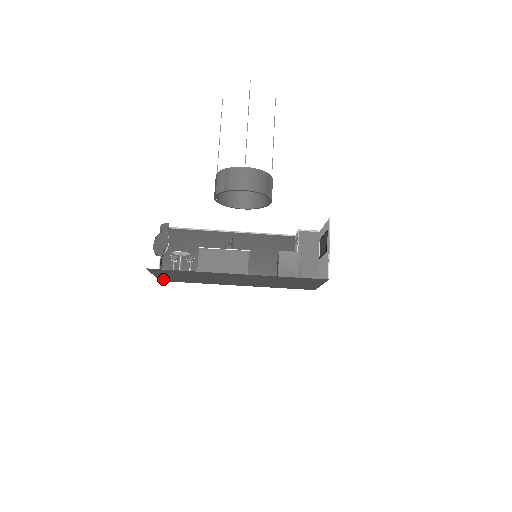
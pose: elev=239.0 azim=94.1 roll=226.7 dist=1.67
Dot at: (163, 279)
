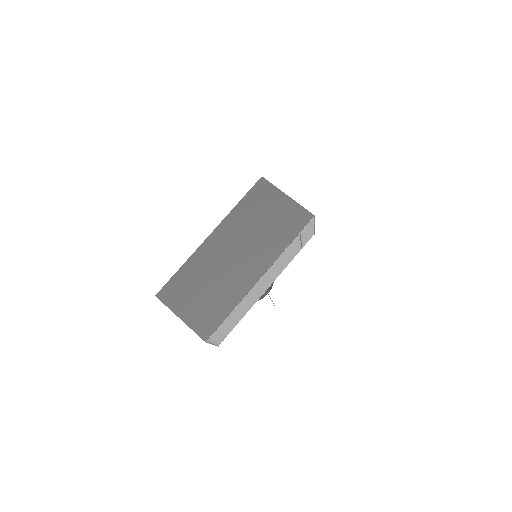
Dot at: (201, 330)
